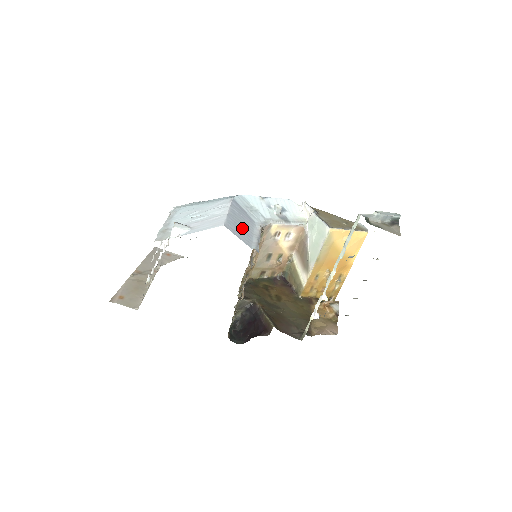
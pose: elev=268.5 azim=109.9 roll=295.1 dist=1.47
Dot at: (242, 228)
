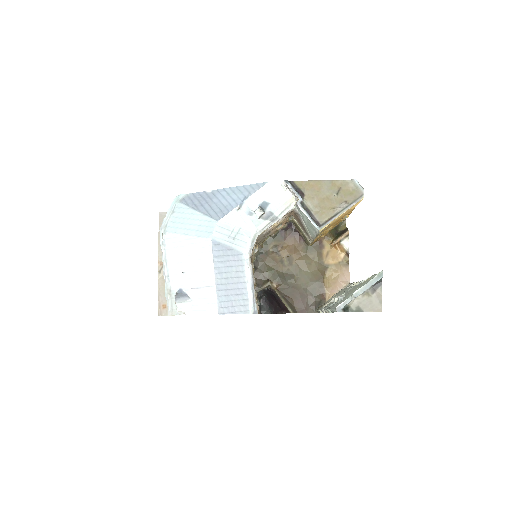
Dot at: (234, 289)
